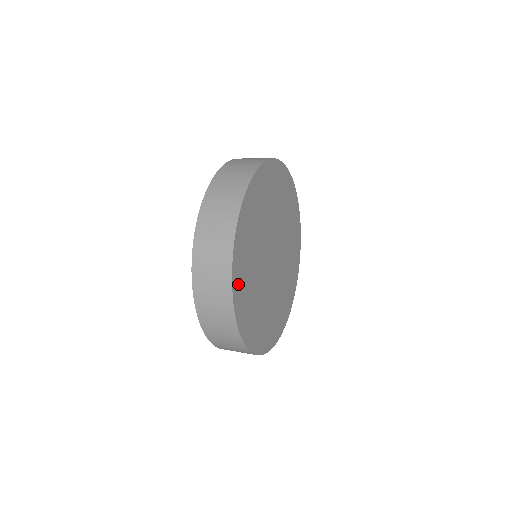
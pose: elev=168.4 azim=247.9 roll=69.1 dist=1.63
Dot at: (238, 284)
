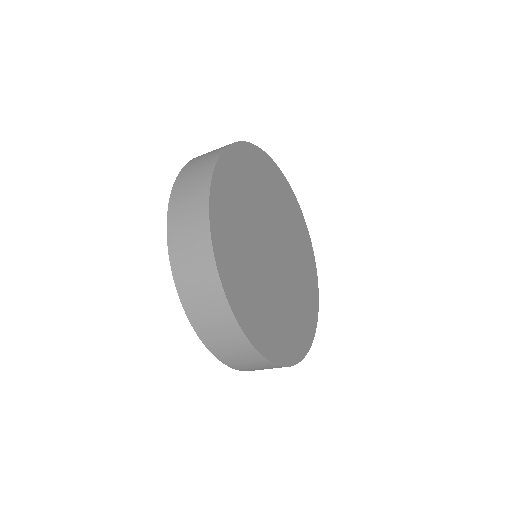
Dot at: (243, 312)
